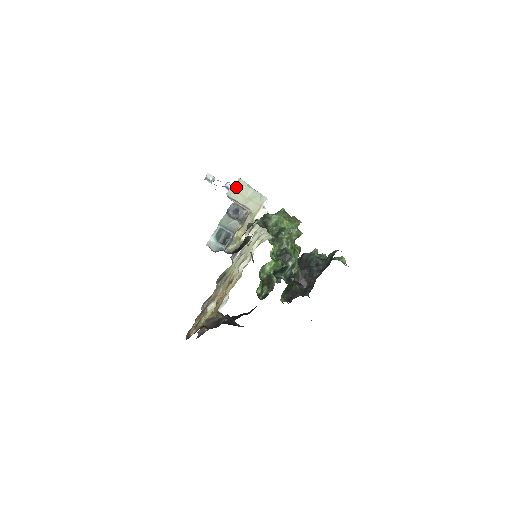
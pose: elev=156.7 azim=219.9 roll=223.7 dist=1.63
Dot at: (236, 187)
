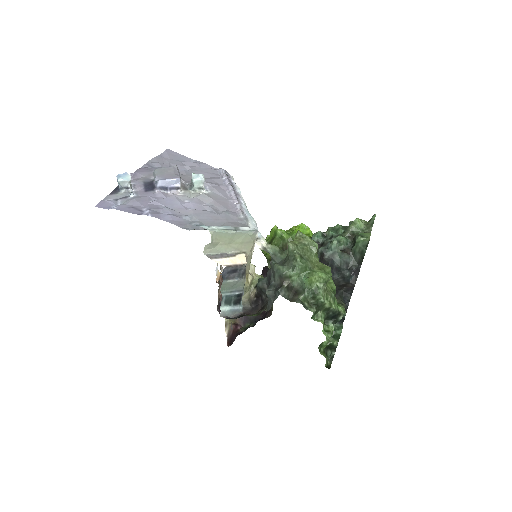
Dot at: (213, 243)
